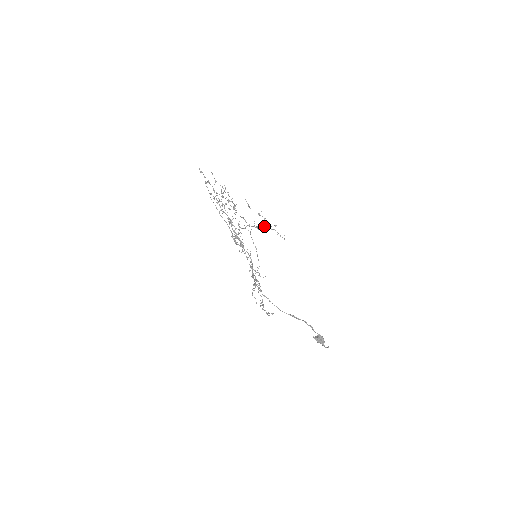
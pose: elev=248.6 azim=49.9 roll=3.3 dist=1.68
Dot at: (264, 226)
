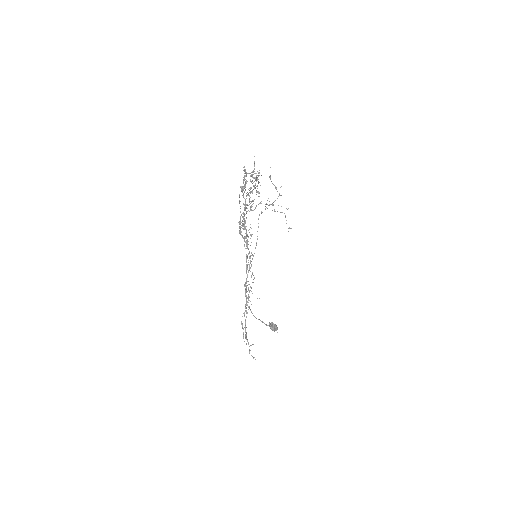
Dot at: occluded
